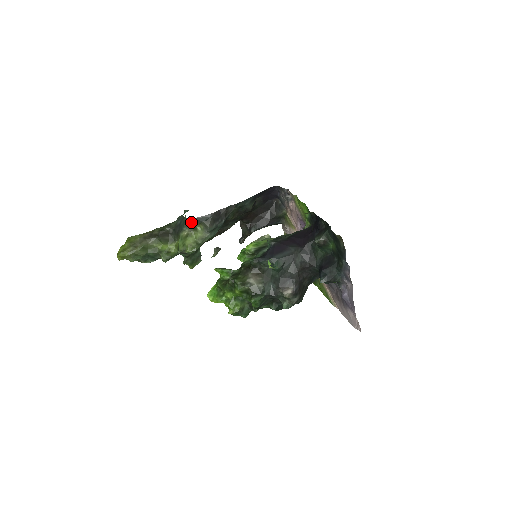
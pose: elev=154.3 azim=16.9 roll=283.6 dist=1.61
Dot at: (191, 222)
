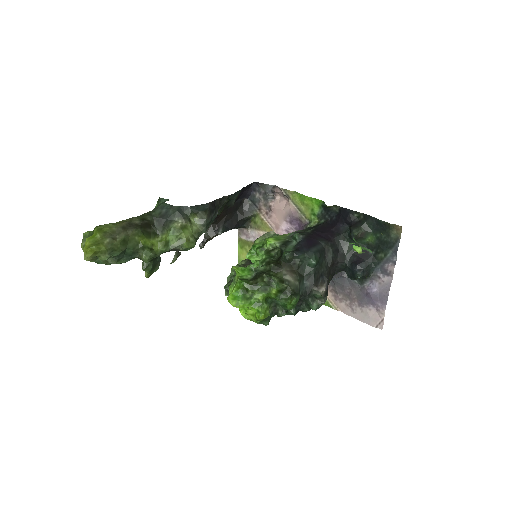
Dot at: (184, 211)
